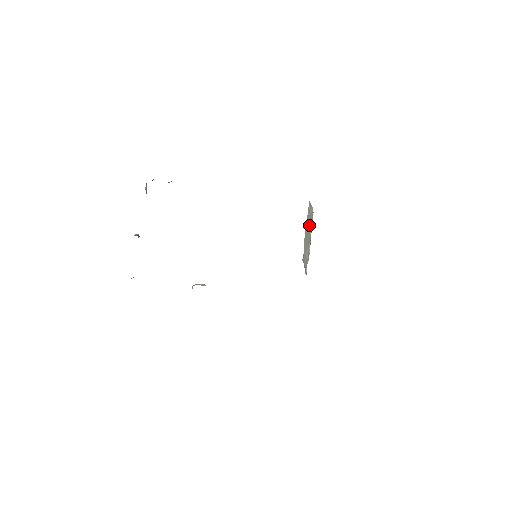
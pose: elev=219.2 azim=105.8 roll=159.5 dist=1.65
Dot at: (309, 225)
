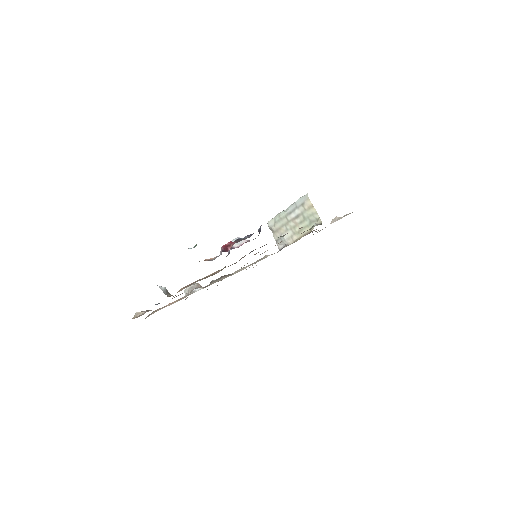
Dot at: (303, 220)
